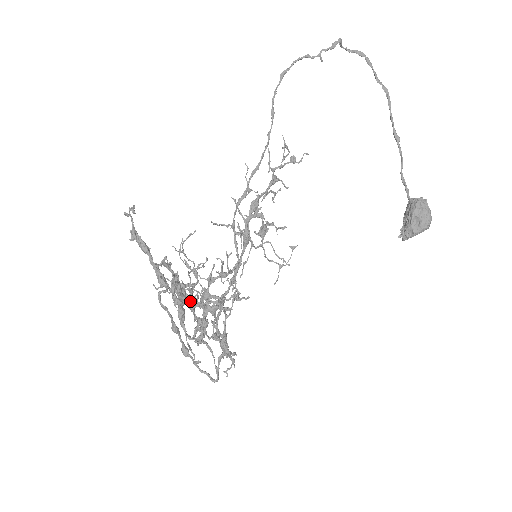
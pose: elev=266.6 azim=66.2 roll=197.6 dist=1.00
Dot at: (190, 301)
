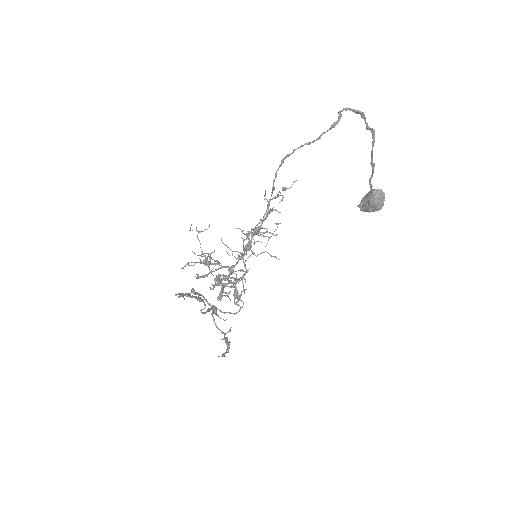
Dot at: (206, 264)
